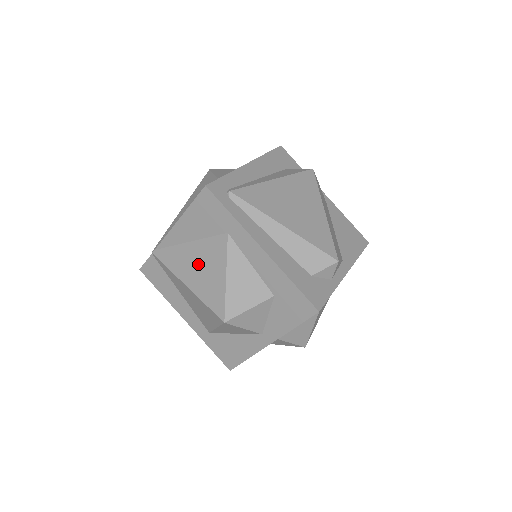
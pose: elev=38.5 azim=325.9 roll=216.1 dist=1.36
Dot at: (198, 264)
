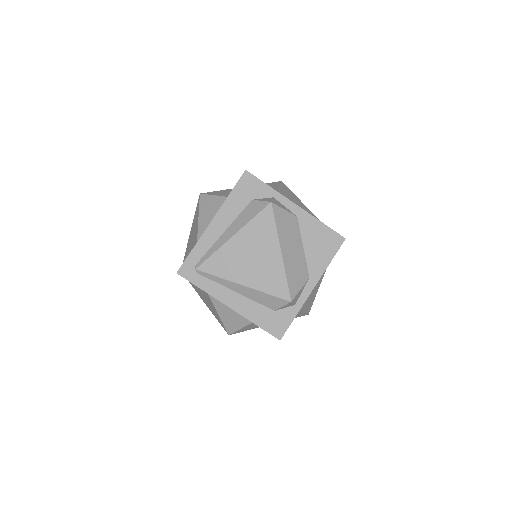
Dot at: (203, 296)
